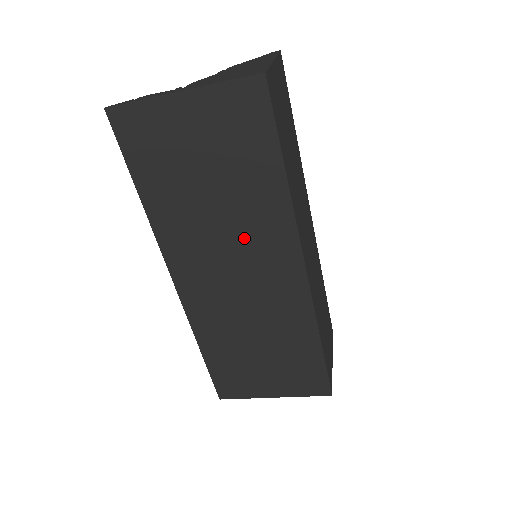
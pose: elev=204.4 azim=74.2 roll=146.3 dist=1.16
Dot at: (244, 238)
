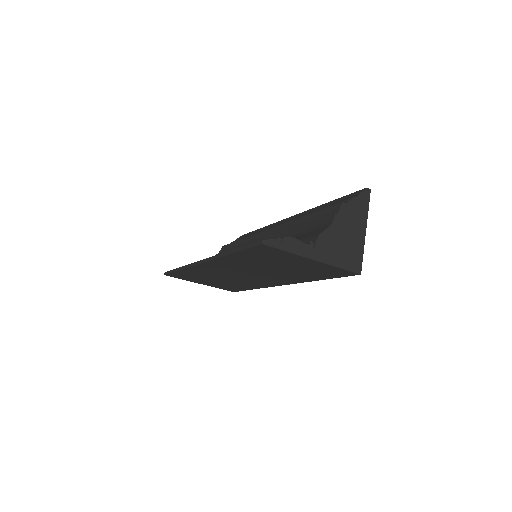
Dot at: (268, 275)
